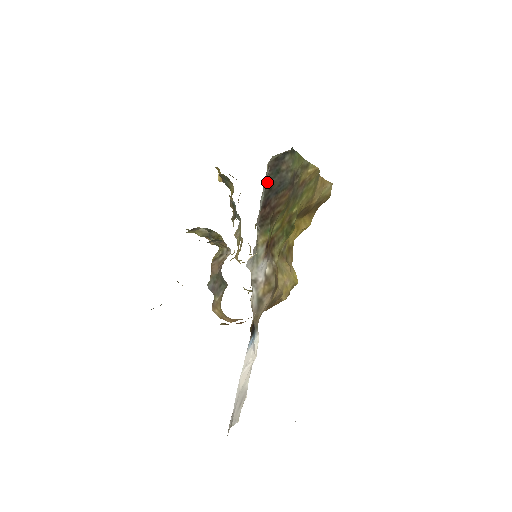
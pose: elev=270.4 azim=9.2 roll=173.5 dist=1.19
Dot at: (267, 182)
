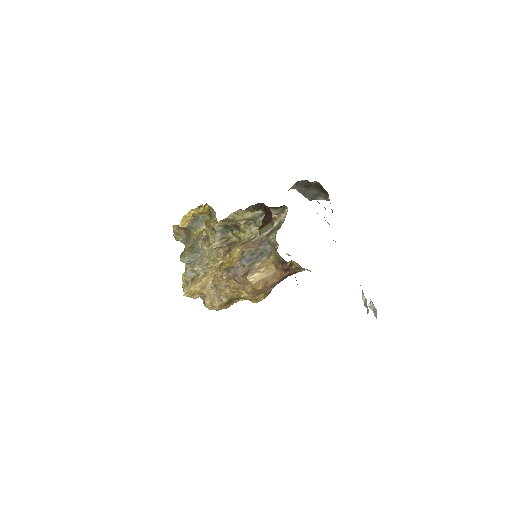
Dot at: occluded
